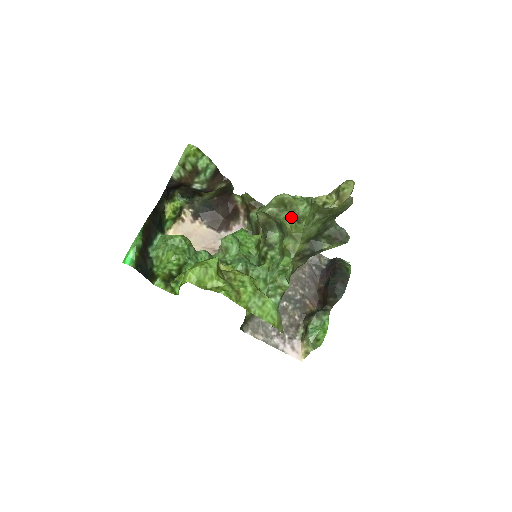
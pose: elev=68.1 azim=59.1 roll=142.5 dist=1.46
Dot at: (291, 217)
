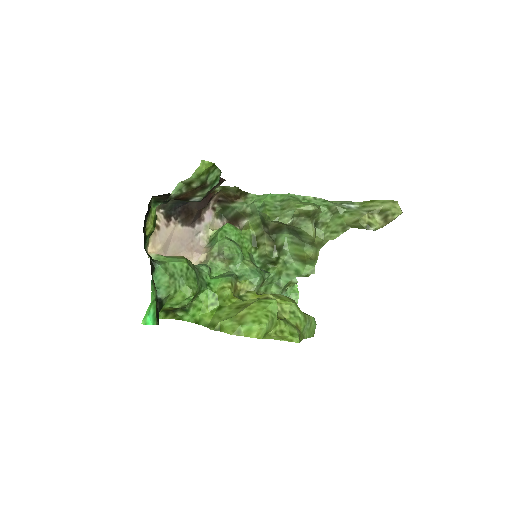
Dot at: (313, 226)
